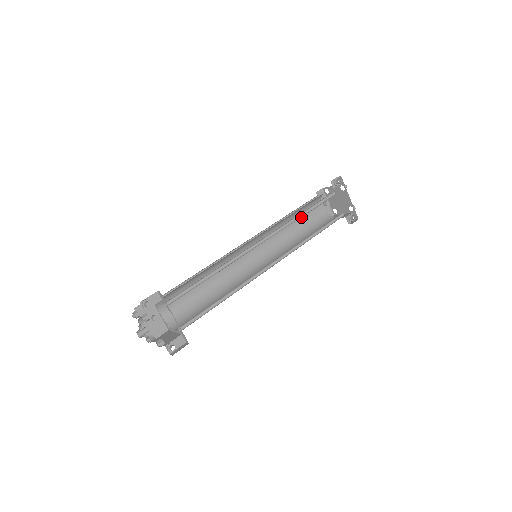
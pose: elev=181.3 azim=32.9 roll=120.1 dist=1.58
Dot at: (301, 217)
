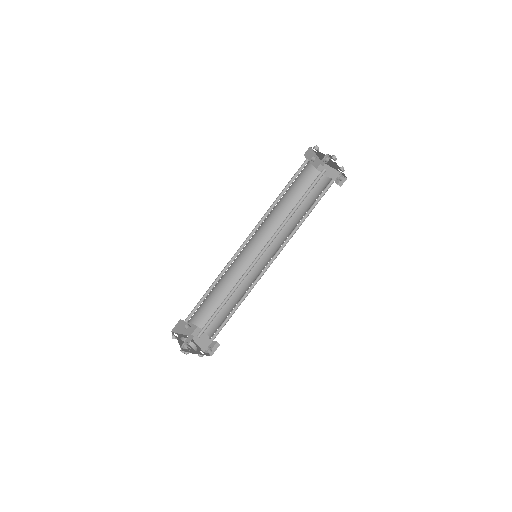
Dot at: (290, 188)
